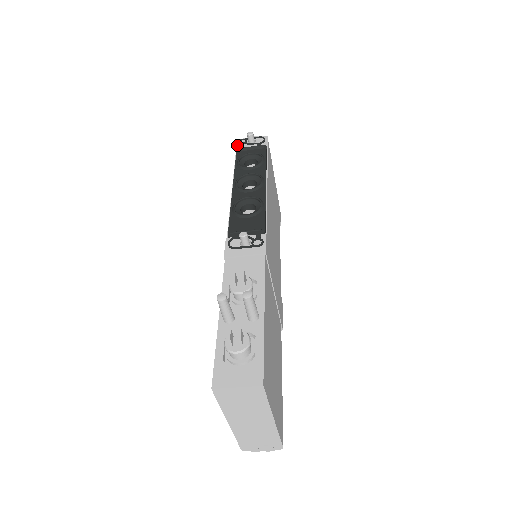
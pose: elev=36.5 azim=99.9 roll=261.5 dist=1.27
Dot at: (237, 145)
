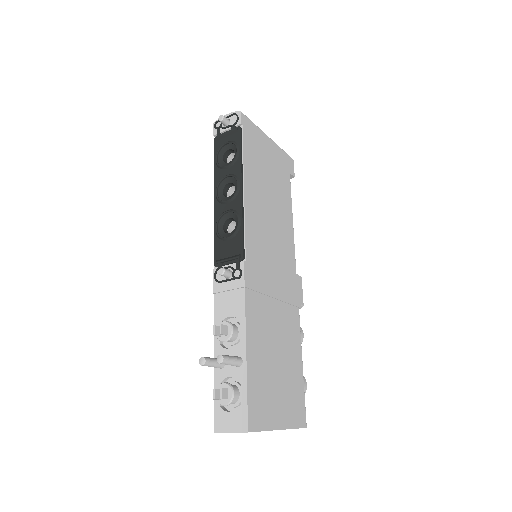
Dot at: (214, 131)
